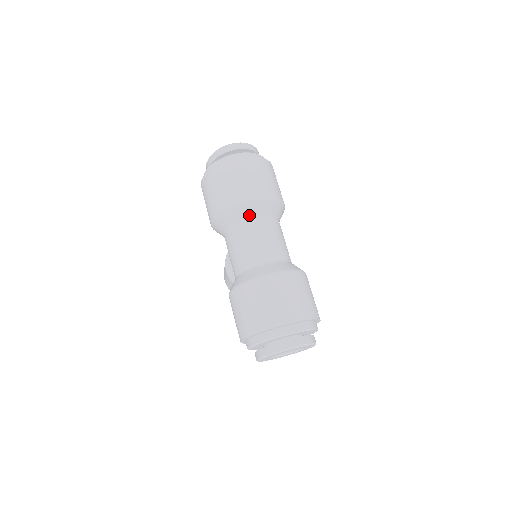
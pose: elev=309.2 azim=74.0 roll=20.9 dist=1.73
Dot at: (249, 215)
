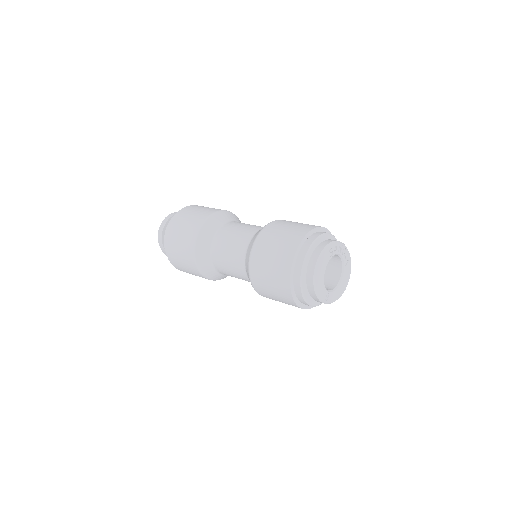
Dot at: (208, 244)
